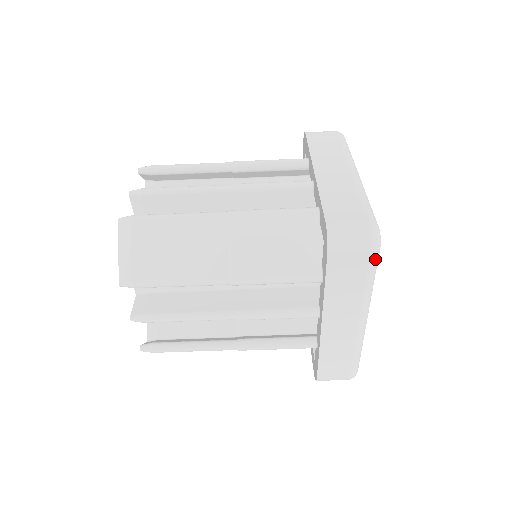
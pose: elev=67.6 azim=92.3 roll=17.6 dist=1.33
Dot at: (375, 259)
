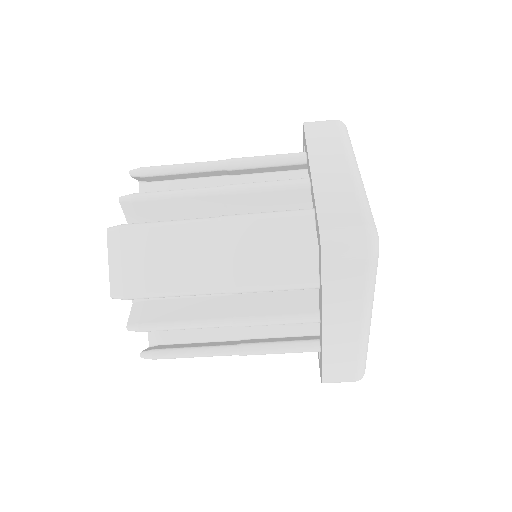
Dot at: (374, 265)
